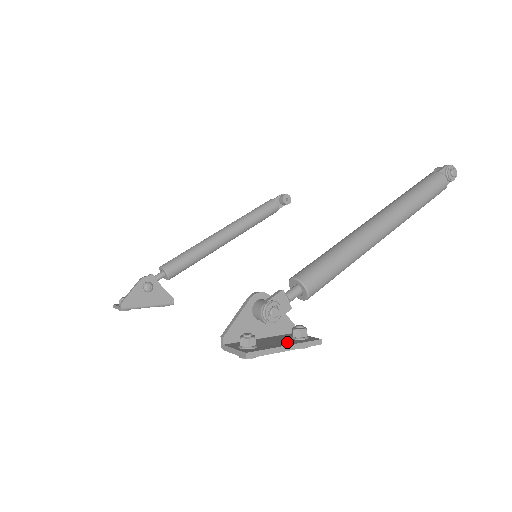
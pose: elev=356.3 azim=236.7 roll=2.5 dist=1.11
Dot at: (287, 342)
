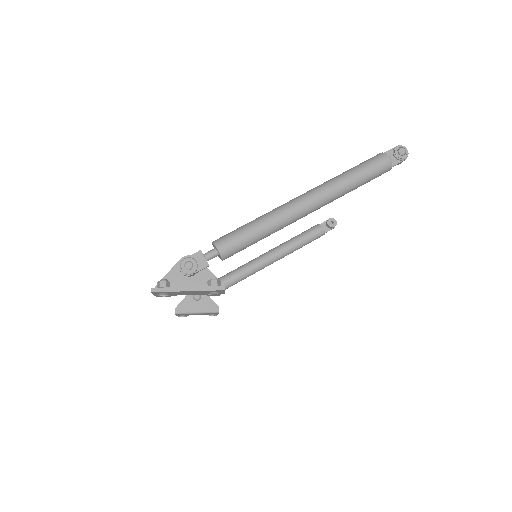
Dot at: (196, 287)
